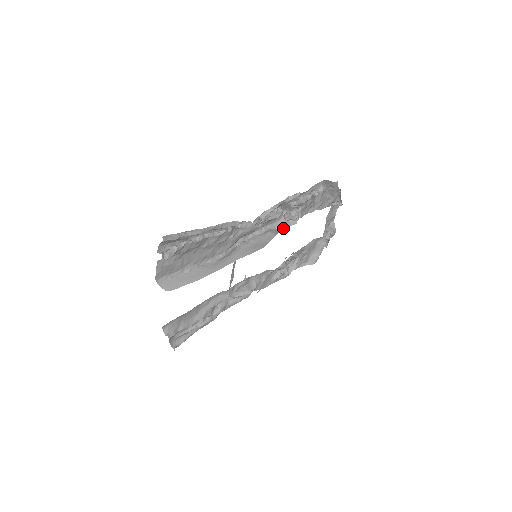
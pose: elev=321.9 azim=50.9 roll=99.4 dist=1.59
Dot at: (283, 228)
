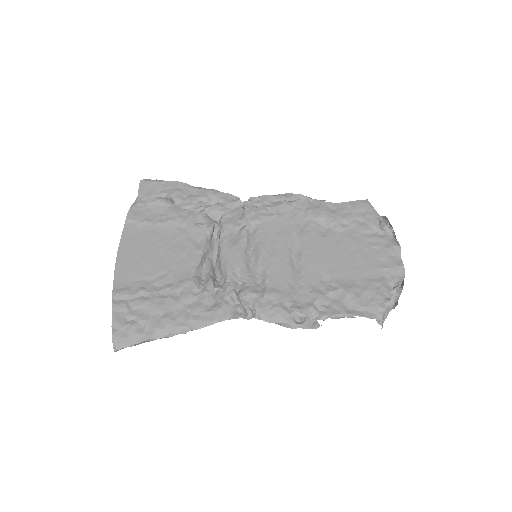
Dot at: occluded
